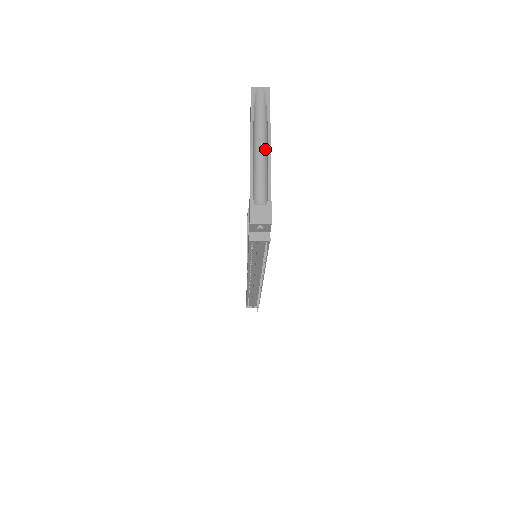
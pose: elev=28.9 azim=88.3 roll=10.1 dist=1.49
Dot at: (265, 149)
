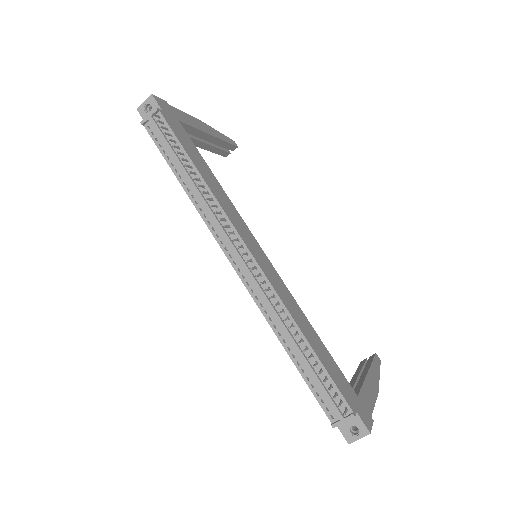
Dot at: occluded
